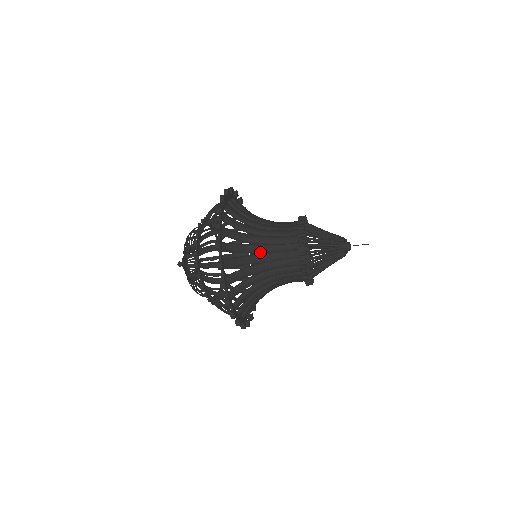
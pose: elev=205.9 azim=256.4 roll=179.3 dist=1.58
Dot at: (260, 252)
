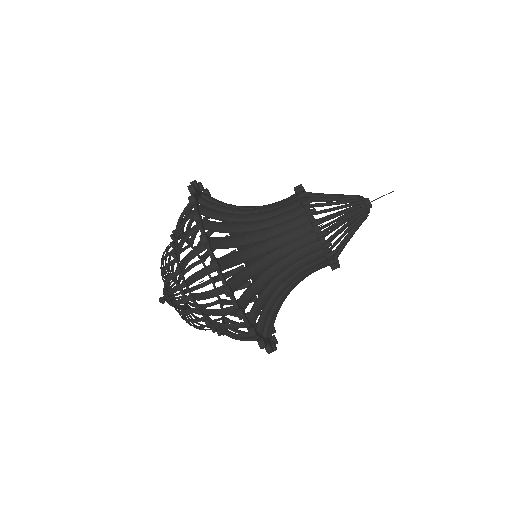
Dot at: occluded
